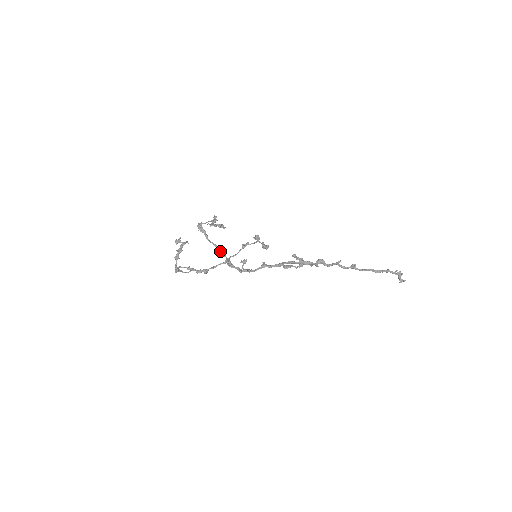
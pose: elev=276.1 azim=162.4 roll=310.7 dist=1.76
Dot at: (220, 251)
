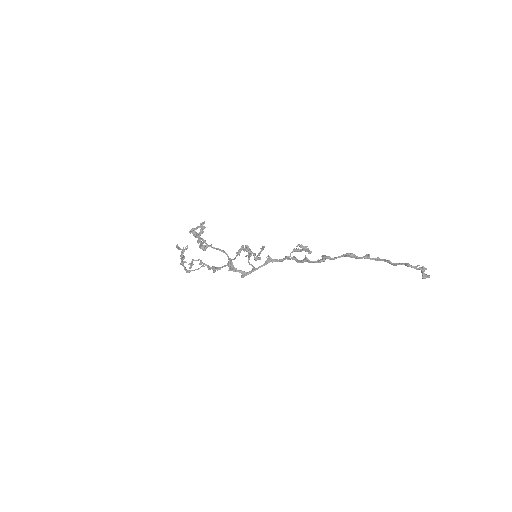
Dot at: (221, 250)
